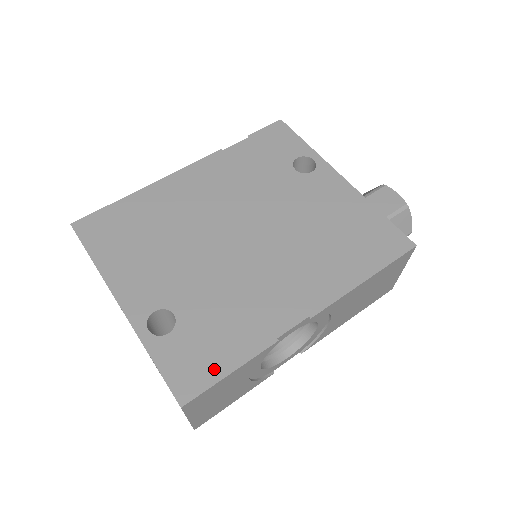
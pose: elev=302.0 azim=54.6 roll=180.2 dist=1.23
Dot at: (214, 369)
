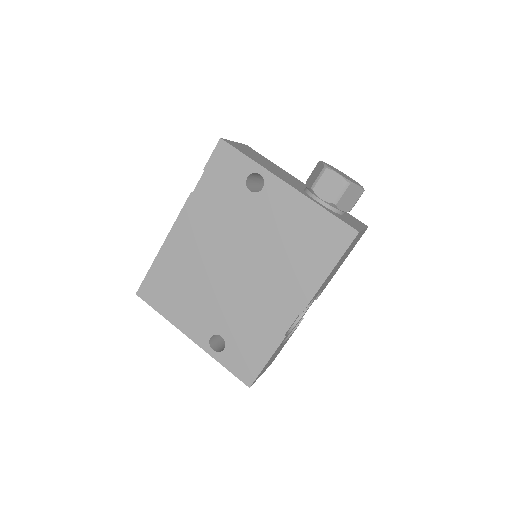
Dot at: (257, 363)
